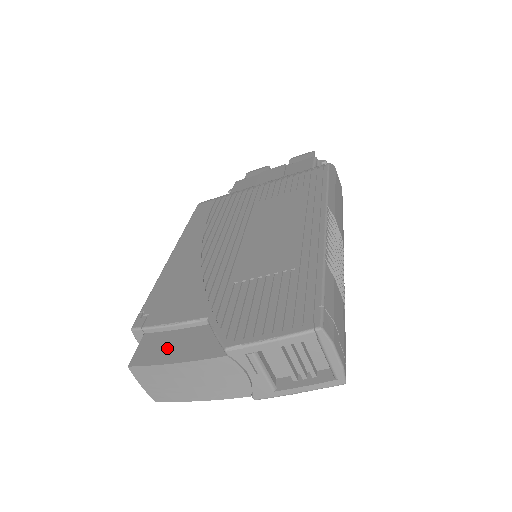
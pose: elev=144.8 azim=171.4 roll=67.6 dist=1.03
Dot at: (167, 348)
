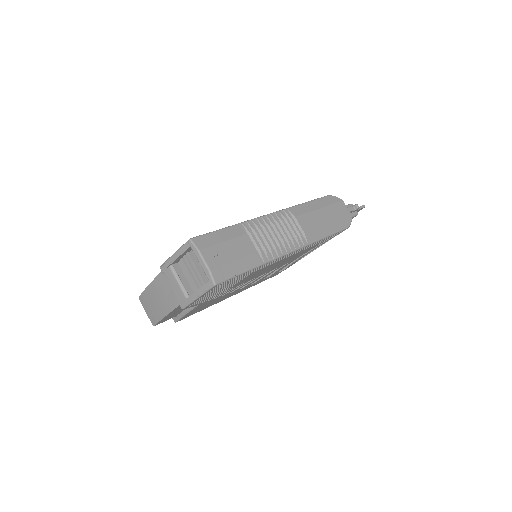
Dot at: occluded
